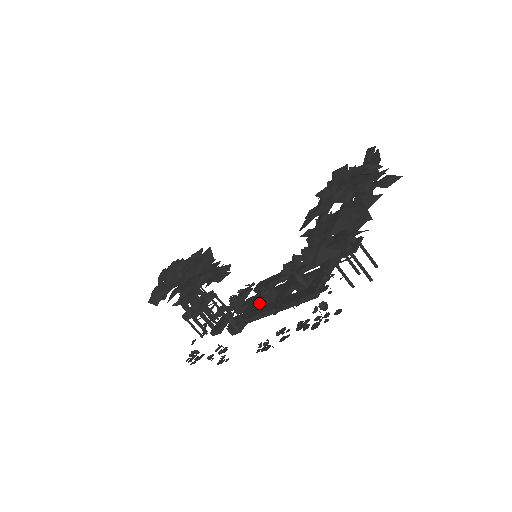
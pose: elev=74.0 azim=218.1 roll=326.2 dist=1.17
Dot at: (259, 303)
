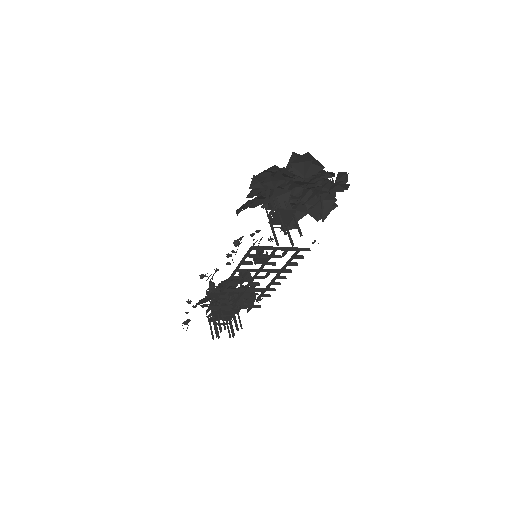
Dot at: (242, 290)
